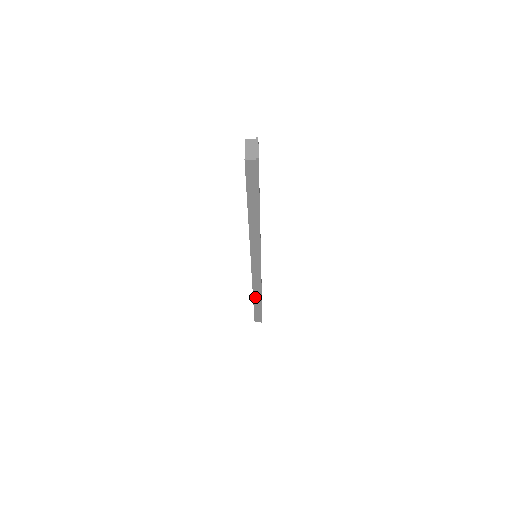
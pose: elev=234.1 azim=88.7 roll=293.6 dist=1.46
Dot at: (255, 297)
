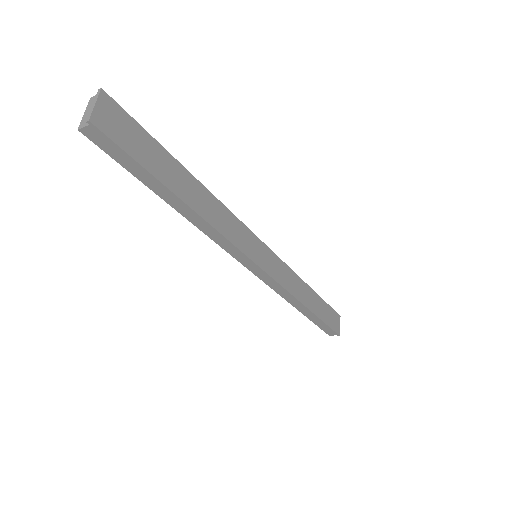
Dot at: (298, 307)
